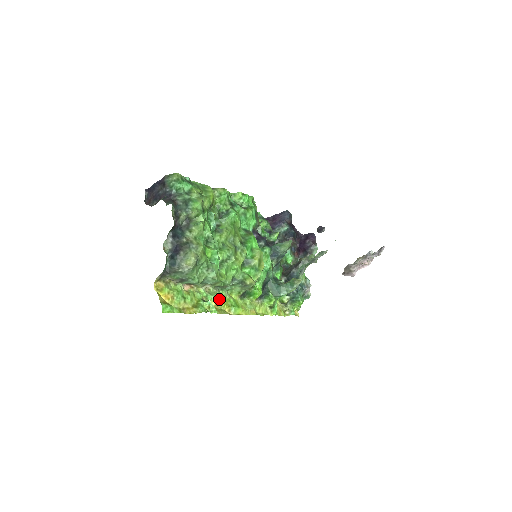
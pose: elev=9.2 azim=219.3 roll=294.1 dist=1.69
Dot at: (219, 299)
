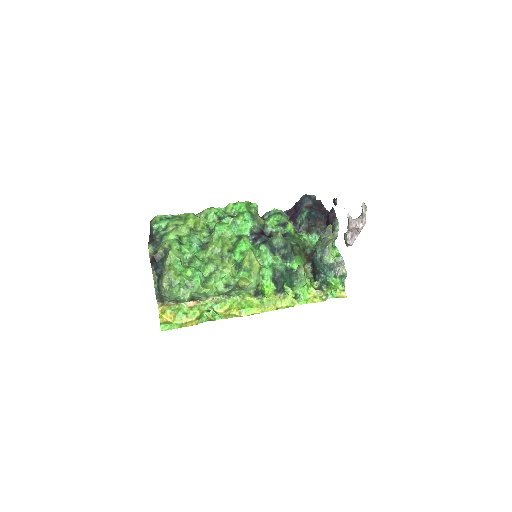
Dot at: (229, 305)
